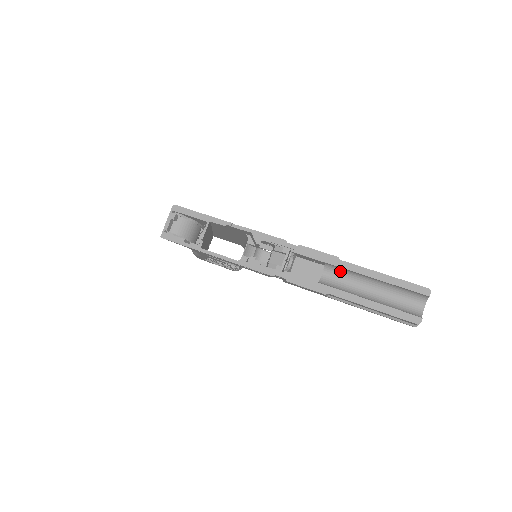
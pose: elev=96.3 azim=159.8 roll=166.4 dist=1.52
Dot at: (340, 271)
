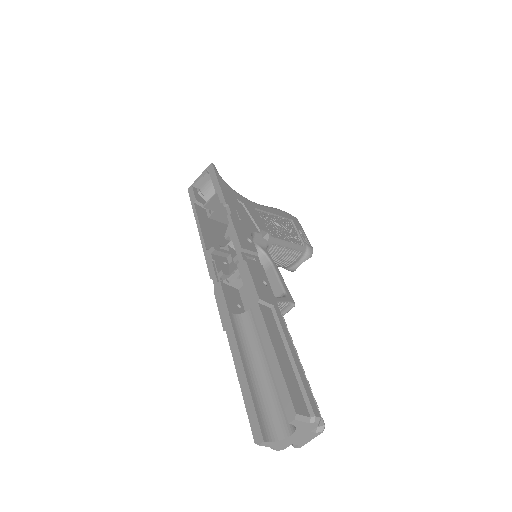
Dot at: occluded
